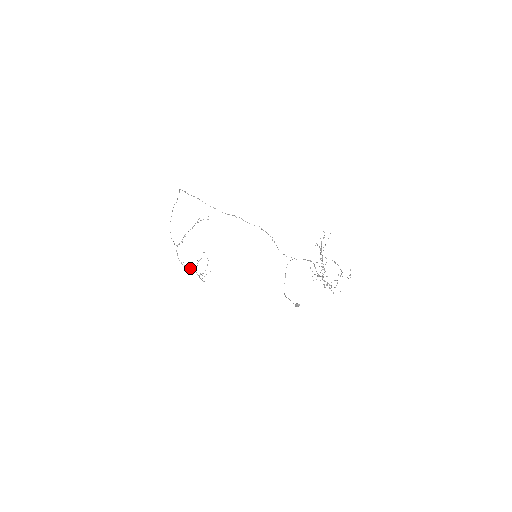
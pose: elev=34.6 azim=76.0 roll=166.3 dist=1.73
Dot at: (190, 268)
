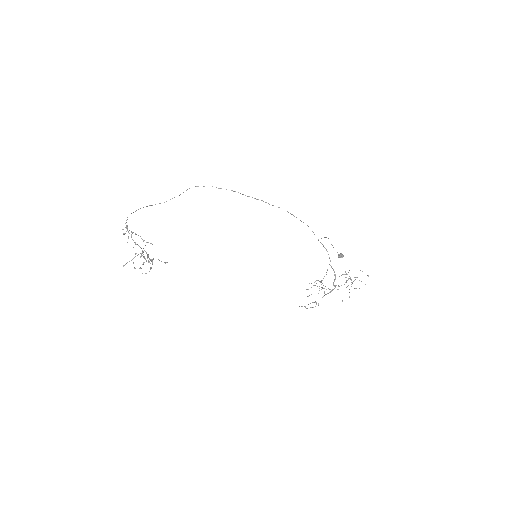
Dot at: occluded
